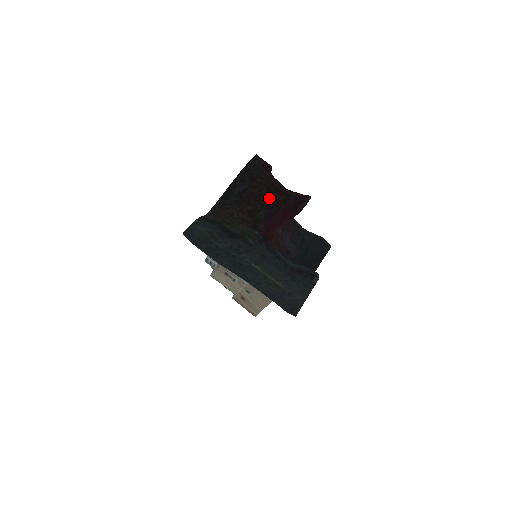
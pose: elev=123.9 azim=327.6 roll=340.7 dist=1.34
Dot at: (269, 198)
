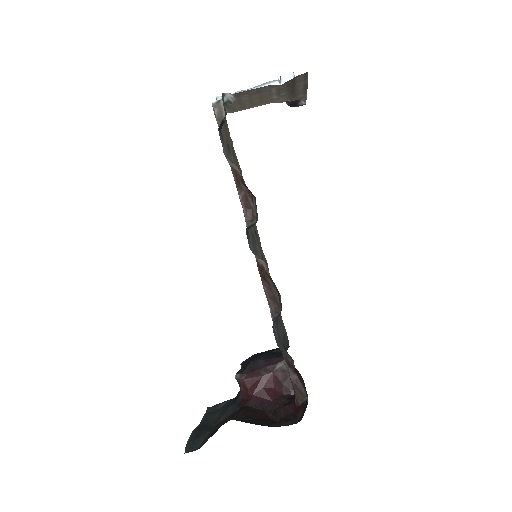
Dot at: (270, 413)
